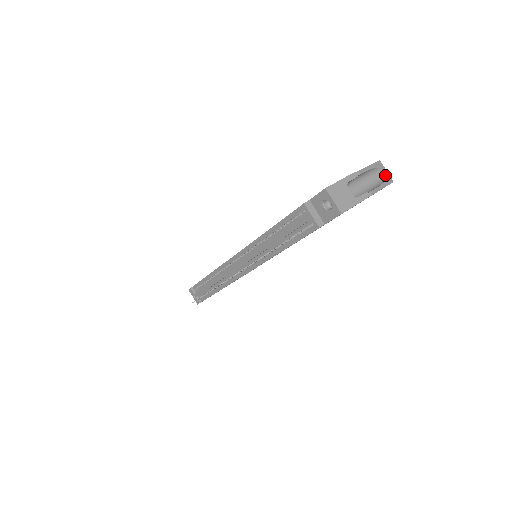
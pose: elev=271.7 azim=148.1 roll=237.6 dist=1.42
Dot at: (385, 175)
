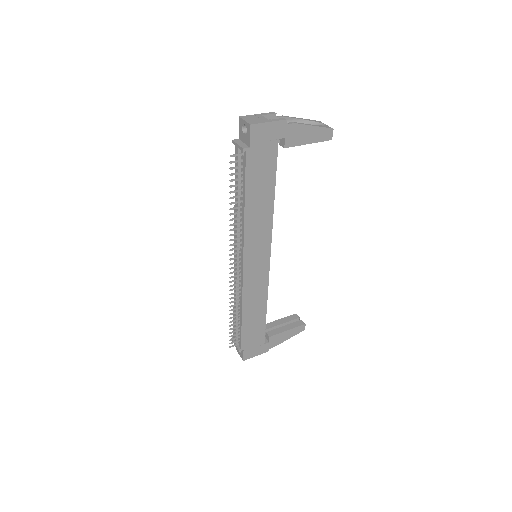
Dot at: occluded
